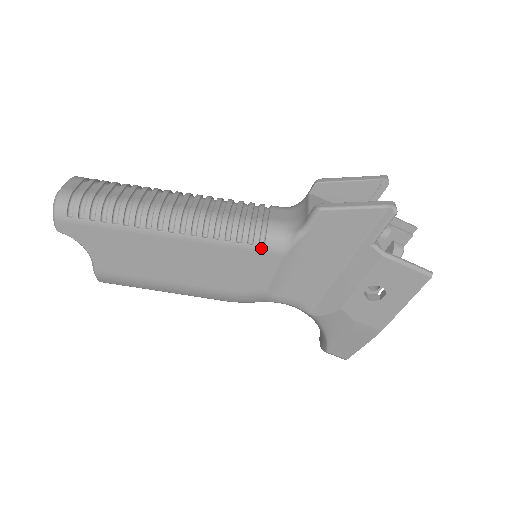
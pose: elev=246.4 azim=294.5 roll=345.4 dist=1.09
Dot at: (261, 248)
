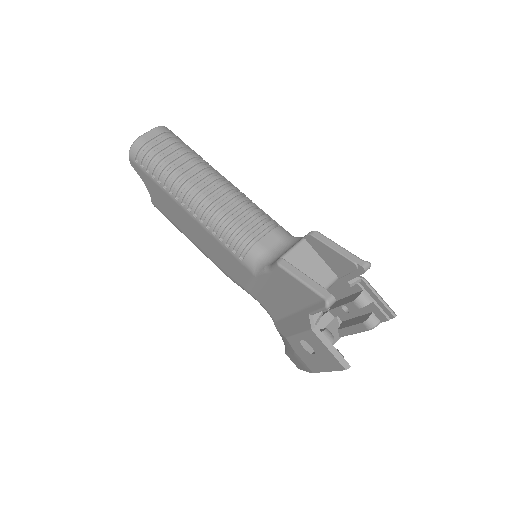
Dot at: (240, 260)
